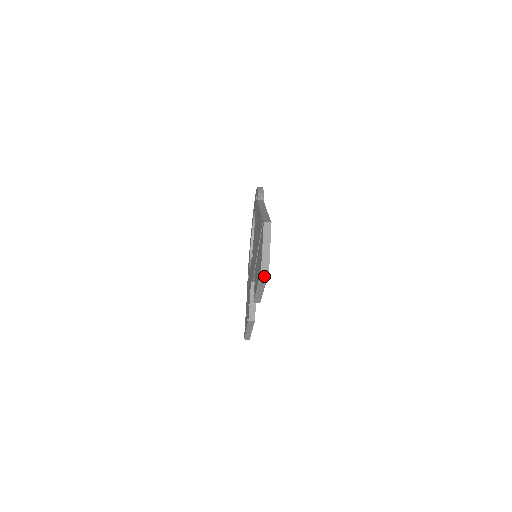
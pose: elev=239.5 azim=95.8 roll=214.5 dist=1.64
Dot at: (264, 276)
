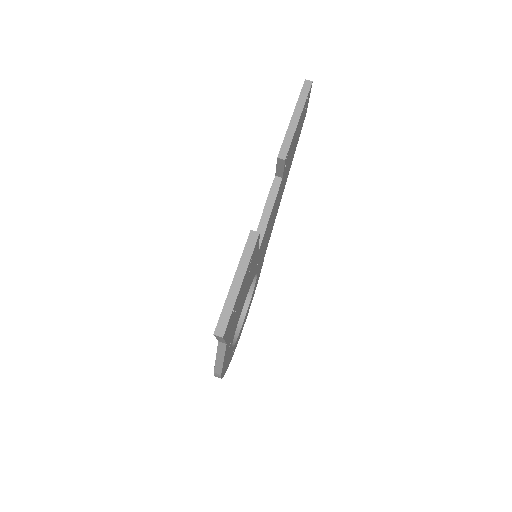
Dot at: (306, 90)
